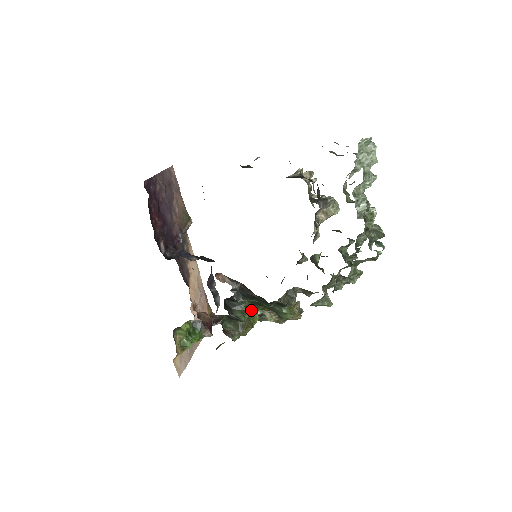
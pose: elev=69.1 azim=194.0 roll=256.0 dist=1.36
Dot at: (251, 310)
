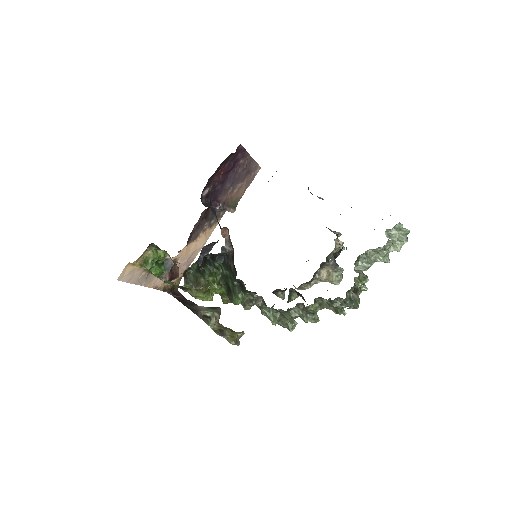
Dot at: (217, 280)
